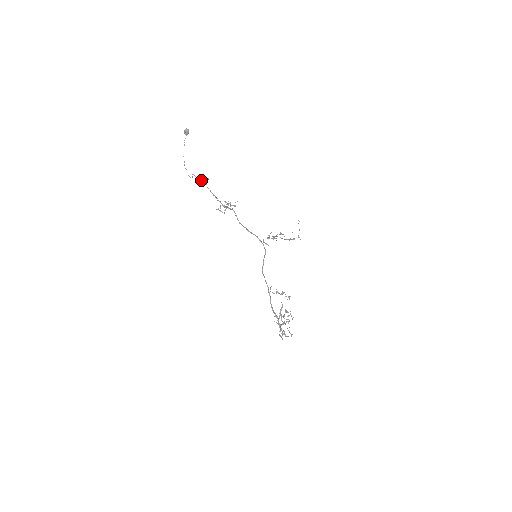
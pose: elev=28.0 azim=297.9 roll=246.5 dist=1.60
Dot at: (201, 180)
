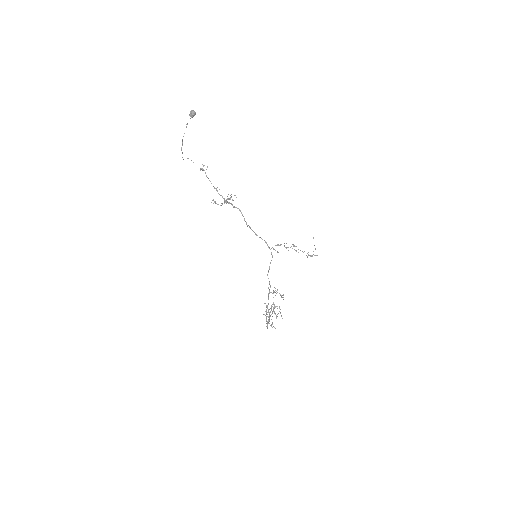
Dot at: (200, 168)
